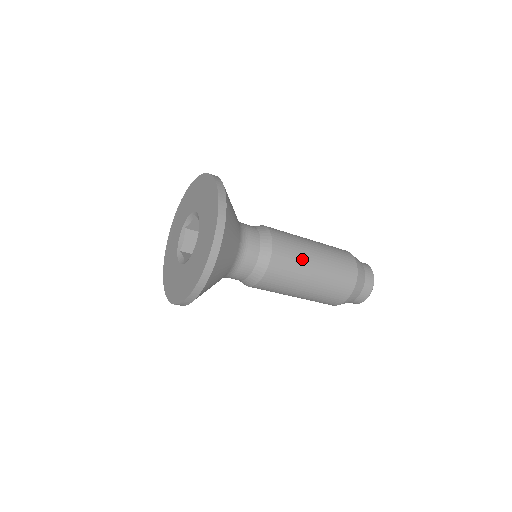
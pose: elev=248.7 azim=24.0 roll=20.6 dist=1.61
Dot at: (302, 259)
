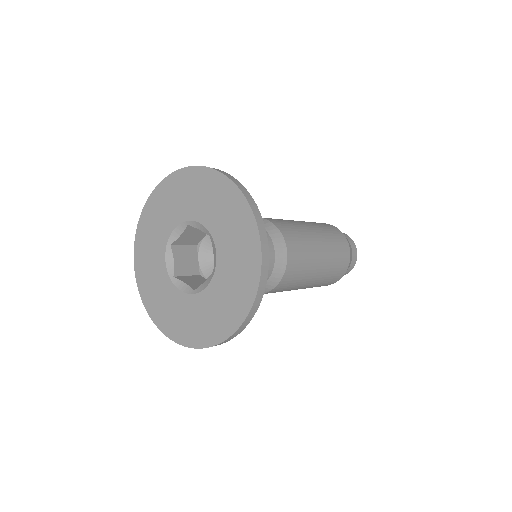
Dot at: (310, 245)
